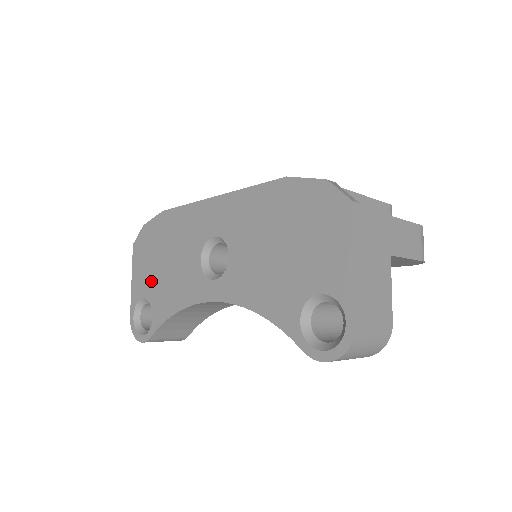
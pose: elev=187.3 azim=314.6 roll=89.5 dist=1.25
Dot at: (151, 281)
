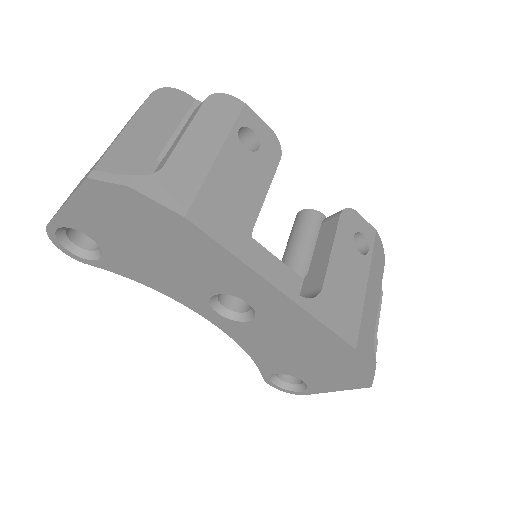
Dot at: (114, 240)
